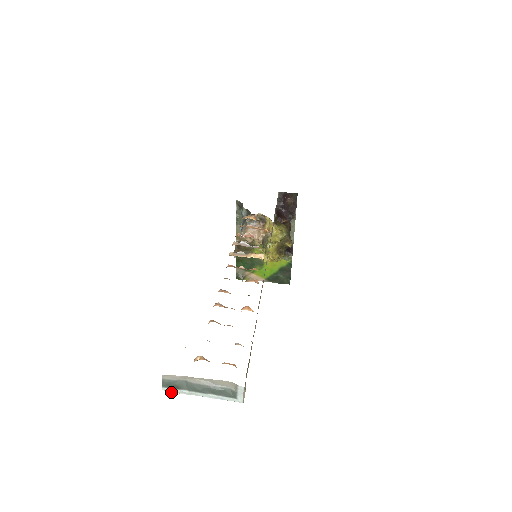
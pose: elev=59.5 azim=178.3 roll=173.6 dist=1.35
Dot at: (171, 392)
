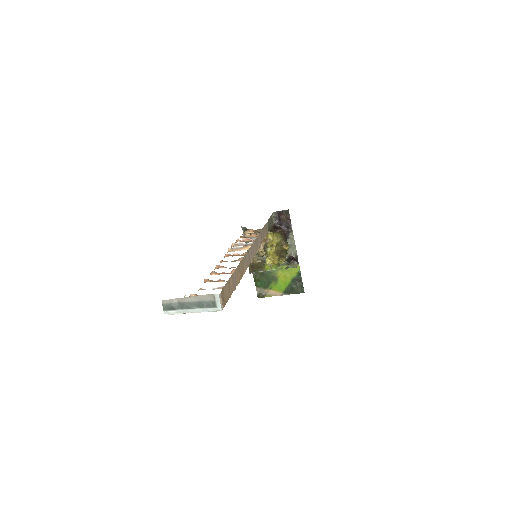
Dot at: occluded
